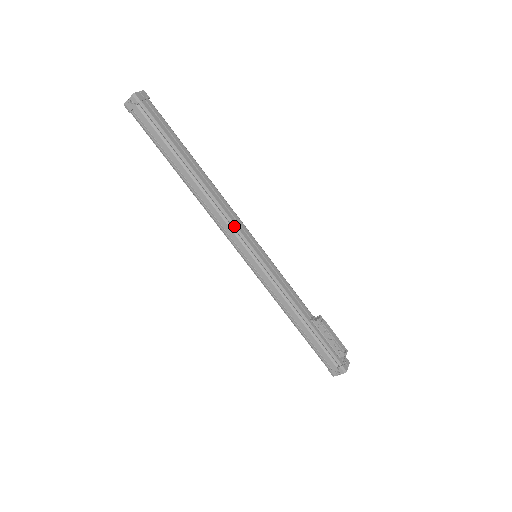
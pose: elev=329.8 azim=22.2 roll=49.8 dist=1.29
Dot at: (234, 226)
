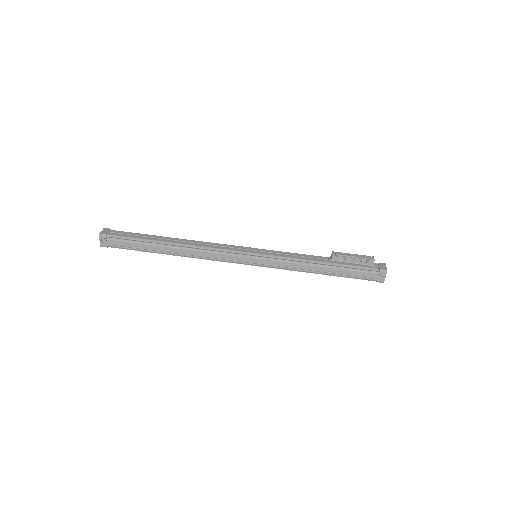
Dot at: (224, 251)
